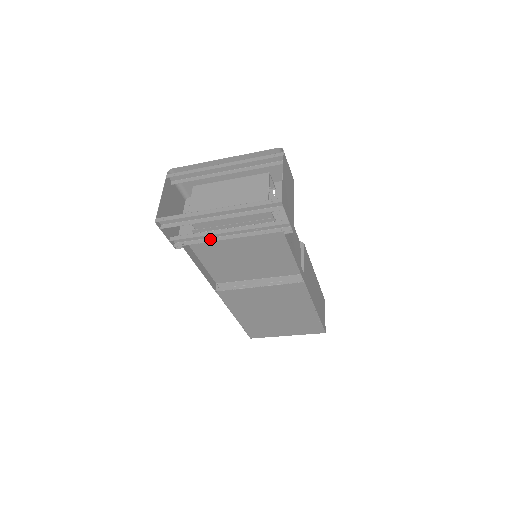
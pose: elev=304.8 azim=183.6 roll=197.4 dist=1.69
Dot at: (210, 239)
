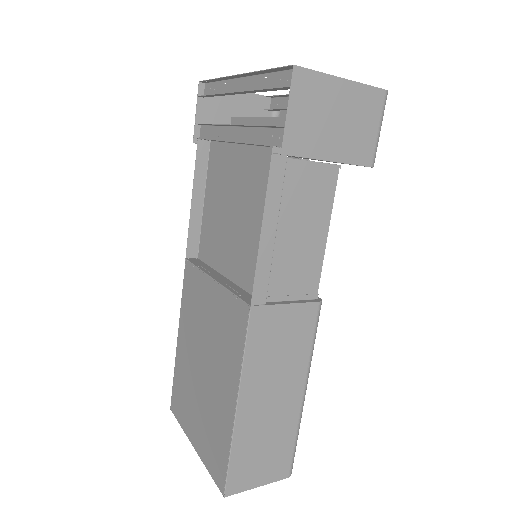
Dot at: occluded
